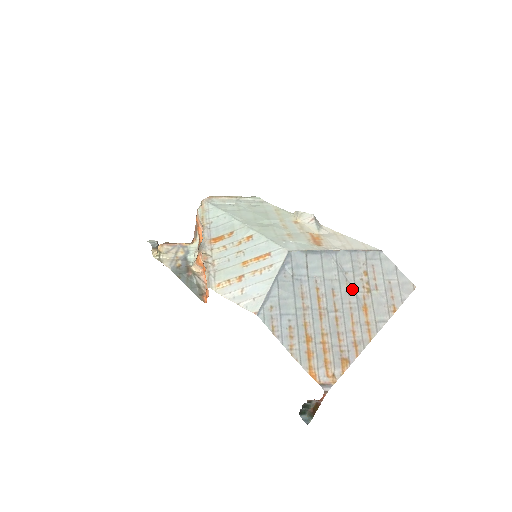
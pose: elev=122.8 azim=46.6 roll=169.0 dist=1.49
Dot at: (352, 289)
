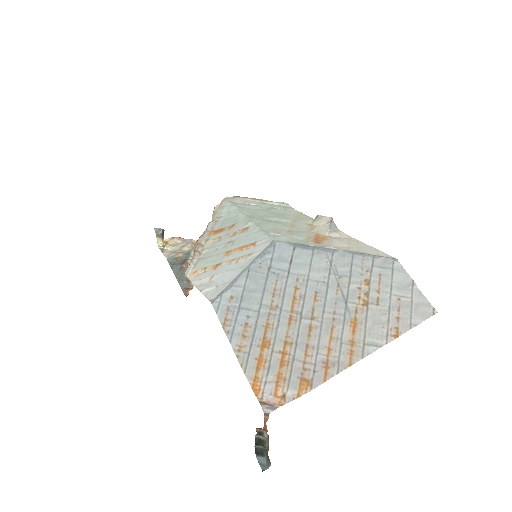
Dot at: (342, 297)
